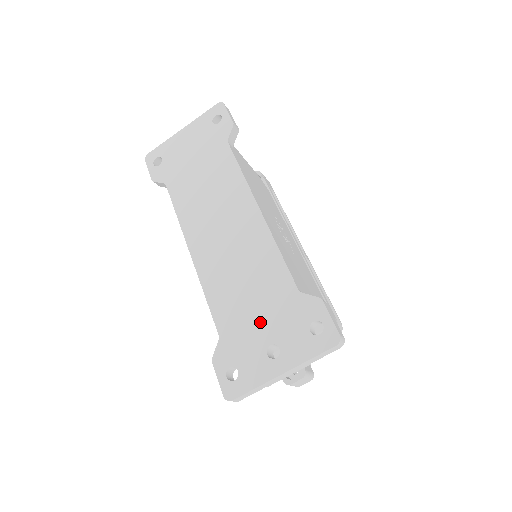
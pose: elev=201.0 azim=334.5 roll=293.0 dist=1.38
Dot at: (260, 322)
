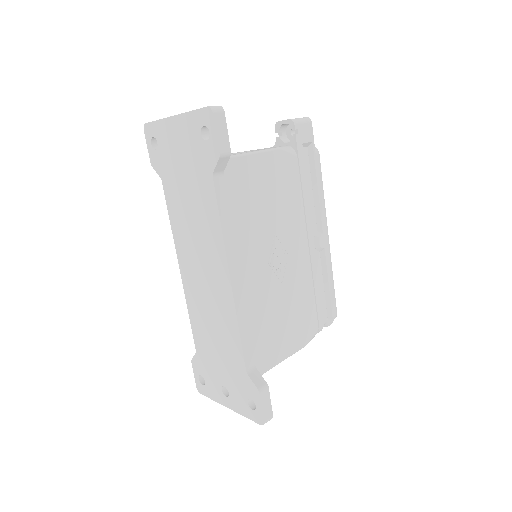
Dot at: (220, 367)
